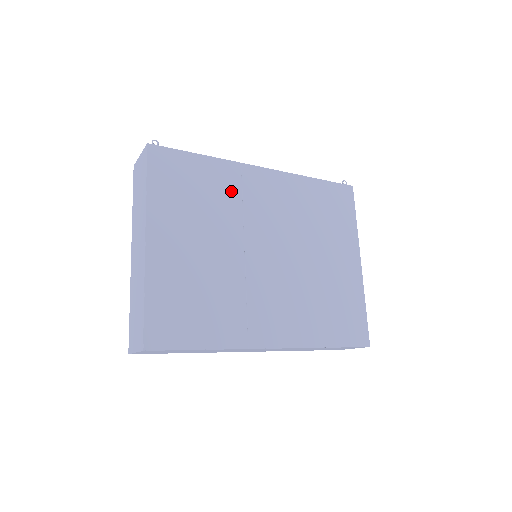
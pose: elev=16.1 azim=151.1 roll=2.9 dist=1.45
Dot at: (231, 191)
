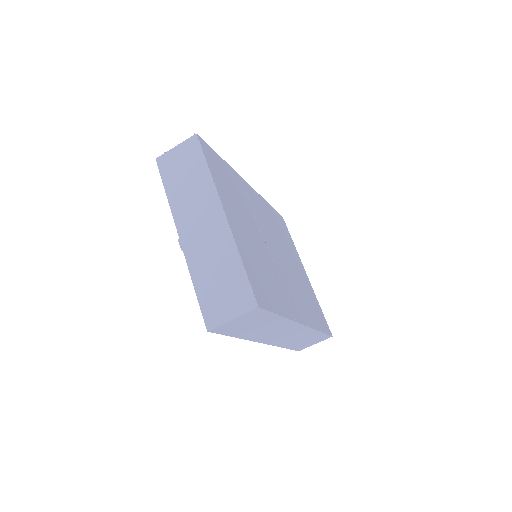
Dot at: (243, 194)
